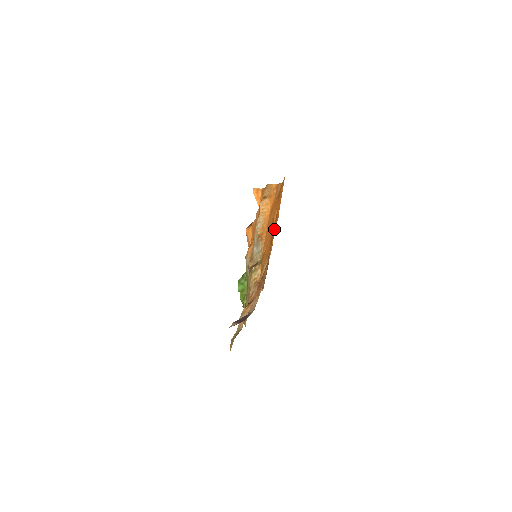
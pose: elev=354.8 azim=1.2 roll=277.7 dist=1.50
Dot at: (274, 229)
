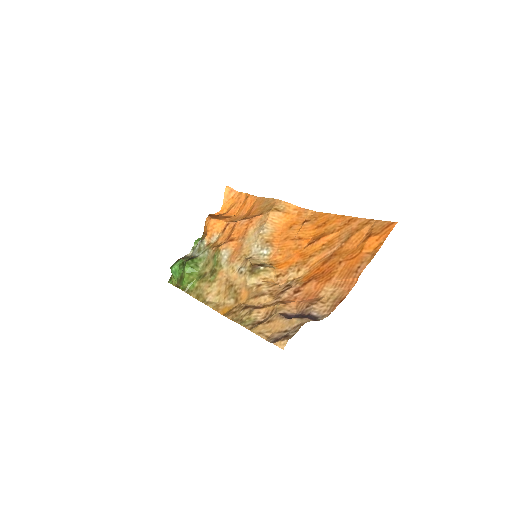
Dot at: (365, 258)
